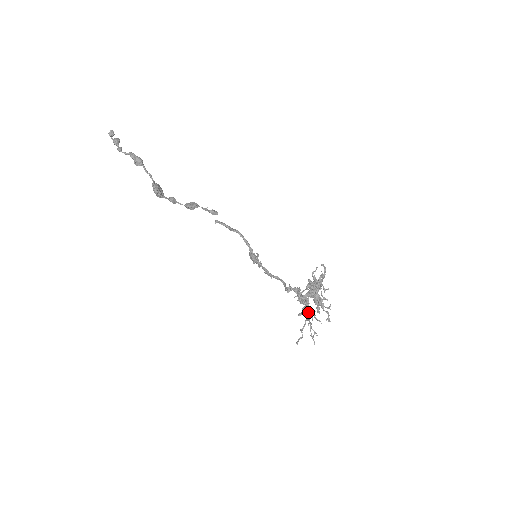
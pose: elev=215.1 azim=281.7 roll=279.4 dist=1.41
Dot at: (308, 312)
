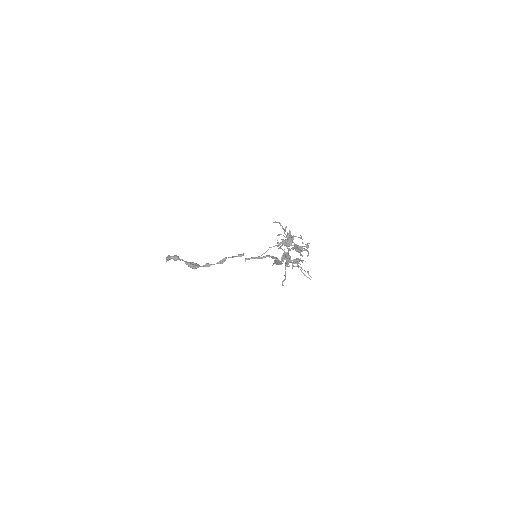
Dot at: (290, 261)
